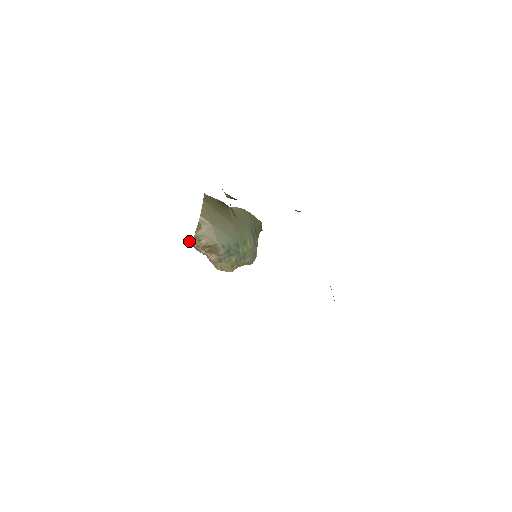
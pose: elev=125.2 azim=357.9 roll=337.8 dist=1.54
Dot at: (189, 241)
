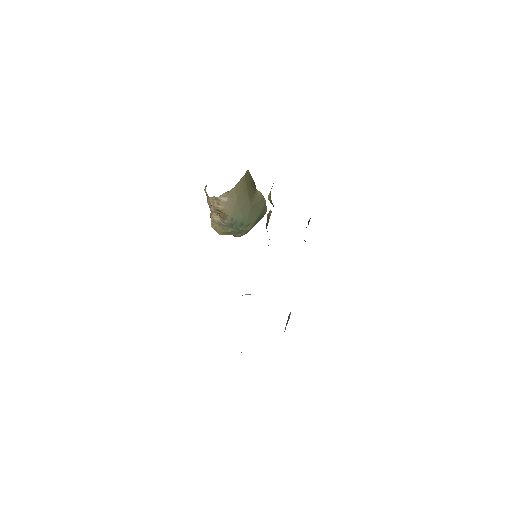
Dot at: (205, 189)
